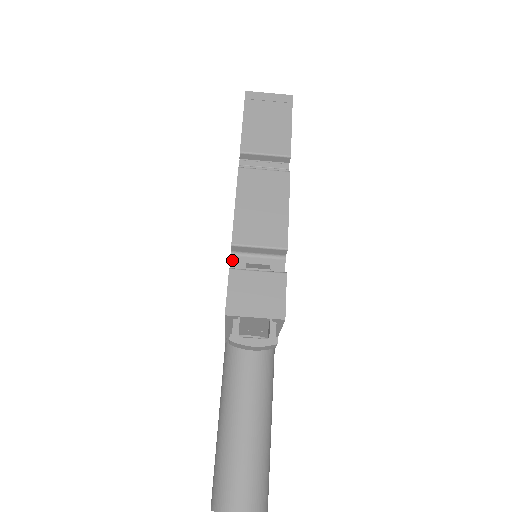
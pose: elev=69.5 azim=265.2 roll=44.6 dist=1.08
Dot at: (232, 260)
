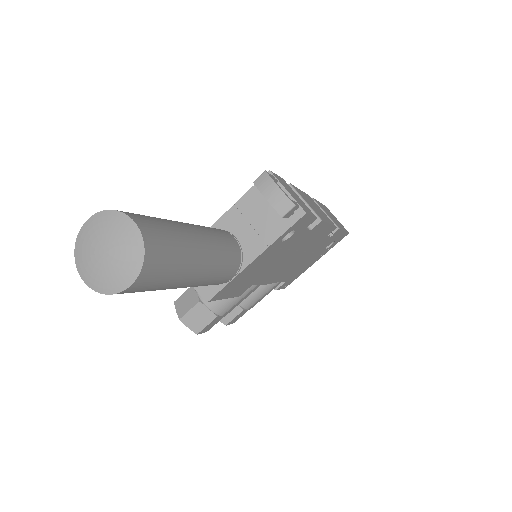
Dot at: occluded
